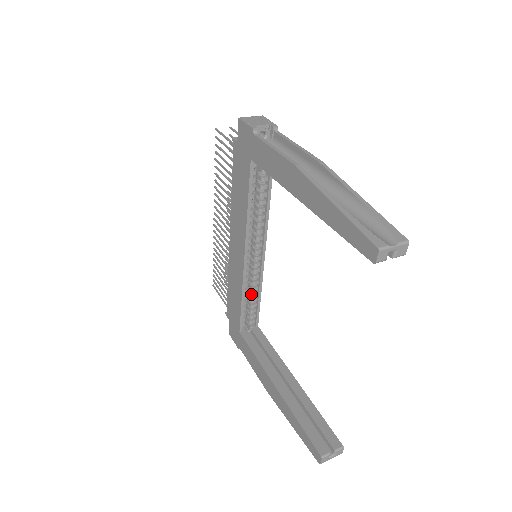
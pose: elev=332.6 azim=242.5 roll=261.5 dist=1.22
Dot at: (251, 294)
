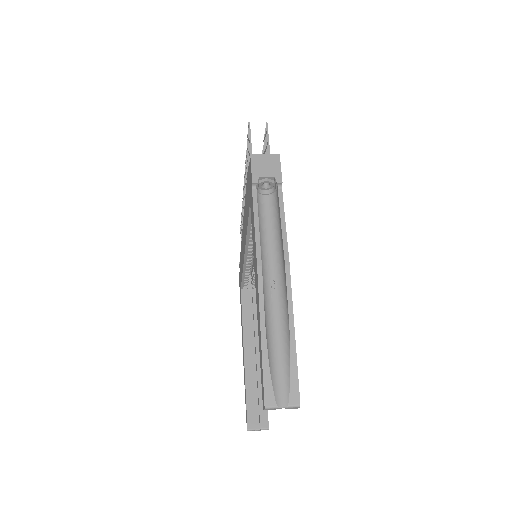
Dot at: occluded
